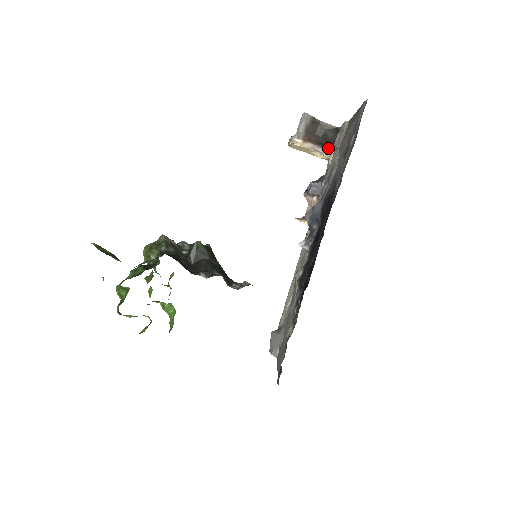
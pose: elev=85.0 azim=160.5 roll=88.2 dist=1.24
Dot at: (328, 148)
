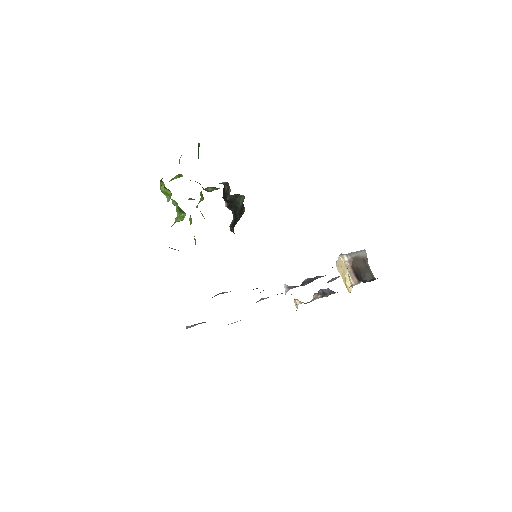
Dot at: (358, 279)
